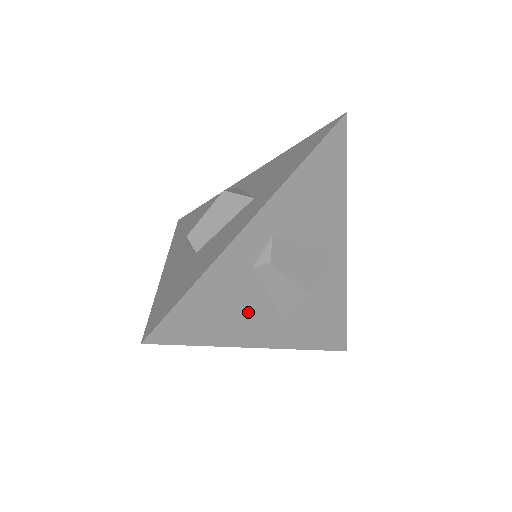
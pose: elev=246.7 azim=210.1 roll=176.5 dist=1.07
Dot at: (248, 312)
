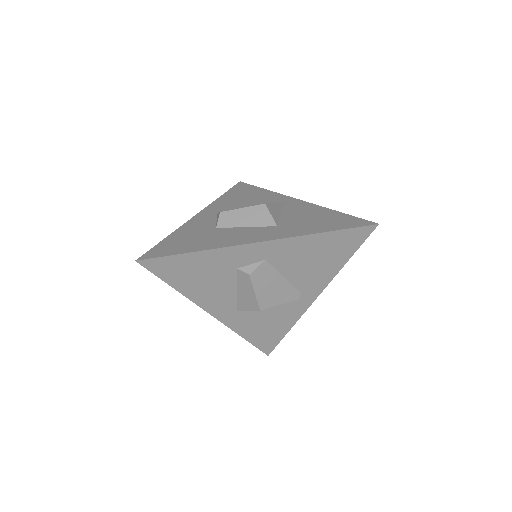
Dot at: (215, 289)
